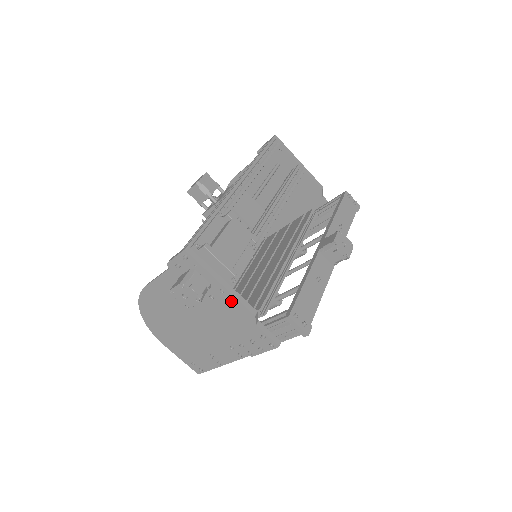
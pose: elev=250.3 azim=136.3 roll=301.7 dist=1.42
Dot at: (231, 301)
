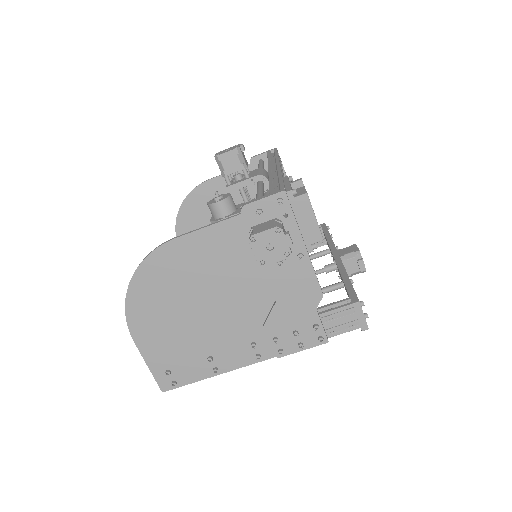
Dot at: (303, 272)
